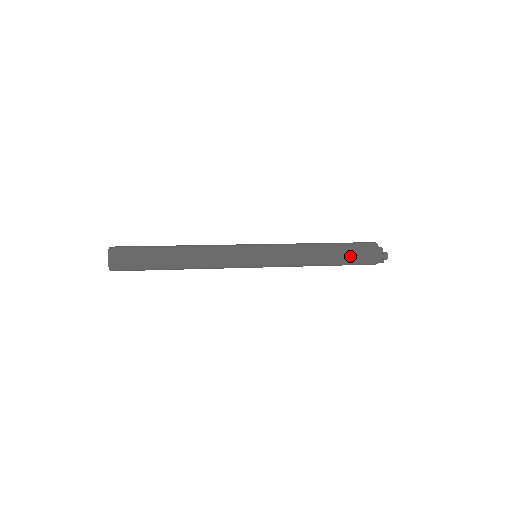
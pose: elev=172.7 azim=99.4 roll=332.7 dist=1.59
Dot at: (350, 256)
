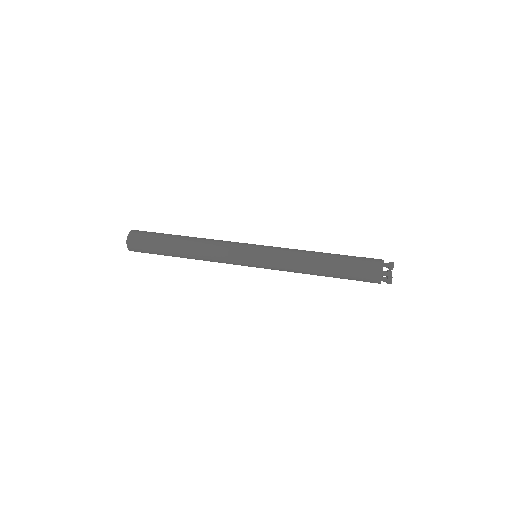
Dot at: (347, 278)
